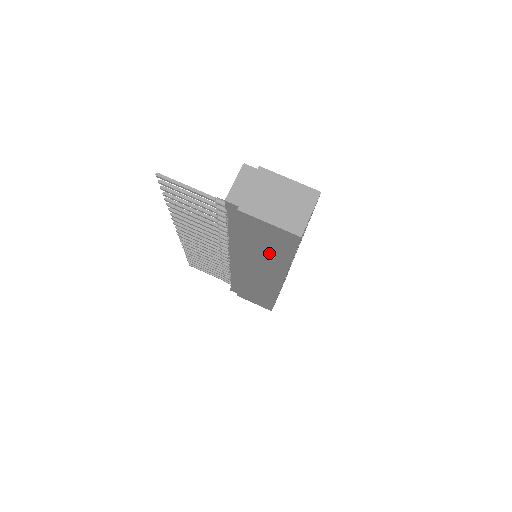
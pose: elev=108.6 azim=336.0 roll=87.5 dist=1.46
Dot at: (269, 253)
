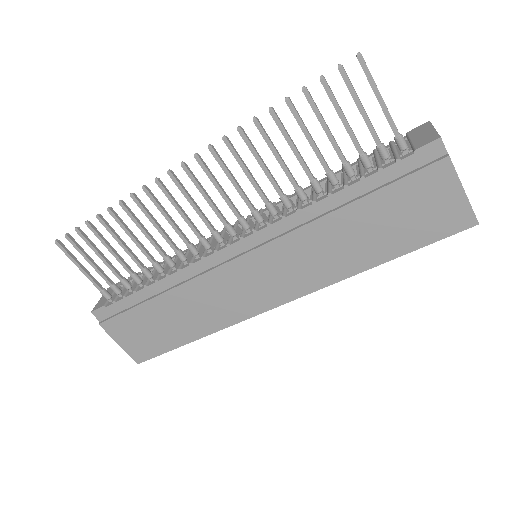
Dot at: (369, 241)
